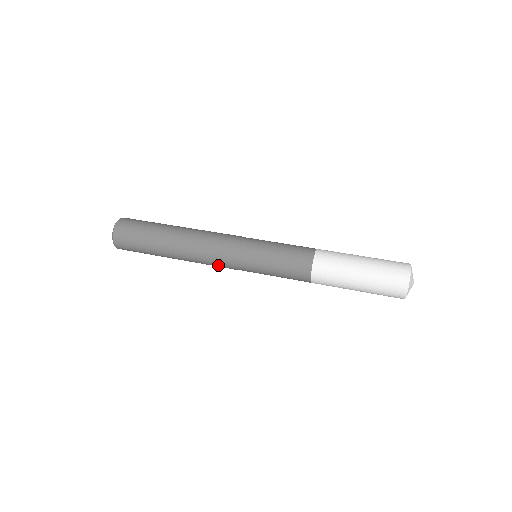
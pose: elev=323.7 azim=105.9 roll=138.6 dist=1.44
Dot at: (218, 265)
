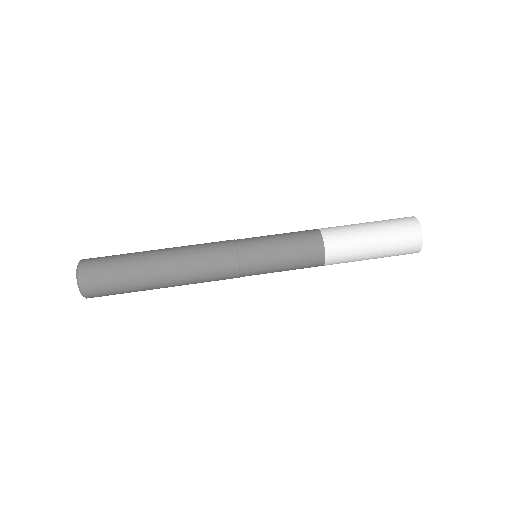
Dot at: occluded
